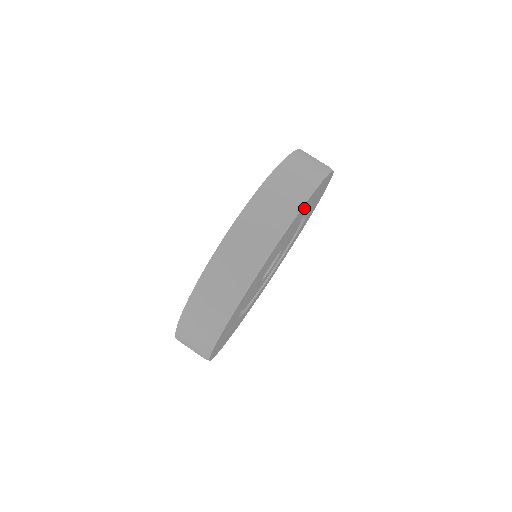
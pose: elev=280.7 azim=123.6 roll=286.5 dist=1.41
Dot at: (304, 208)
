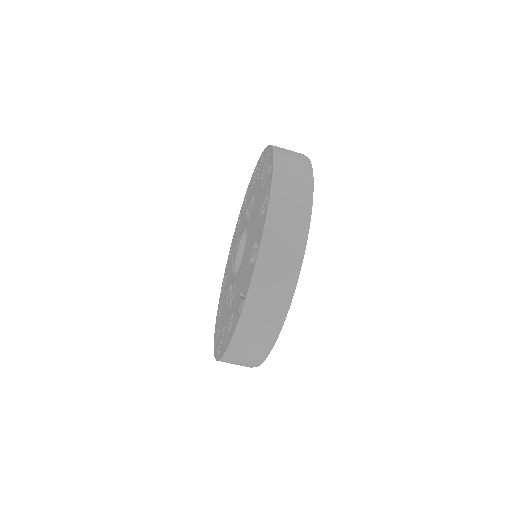
Dot at: occluded
